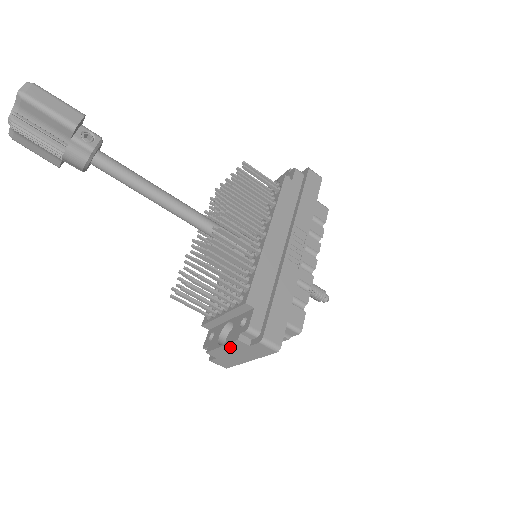
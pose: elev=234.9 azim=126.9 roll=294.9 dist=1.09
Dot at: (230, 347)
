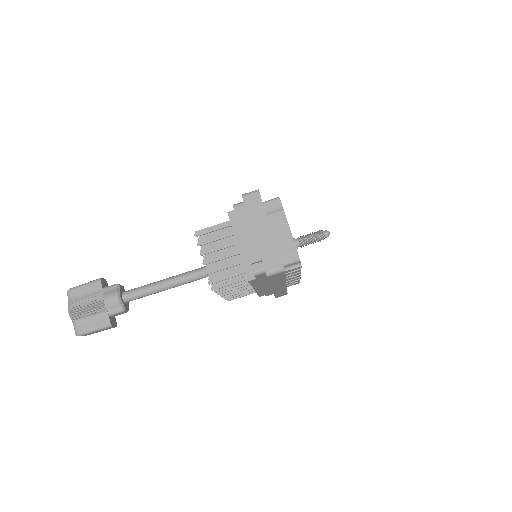
Dot at: (245, 230)
